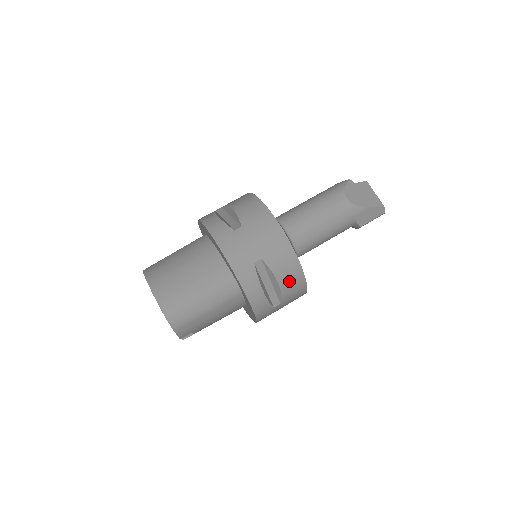
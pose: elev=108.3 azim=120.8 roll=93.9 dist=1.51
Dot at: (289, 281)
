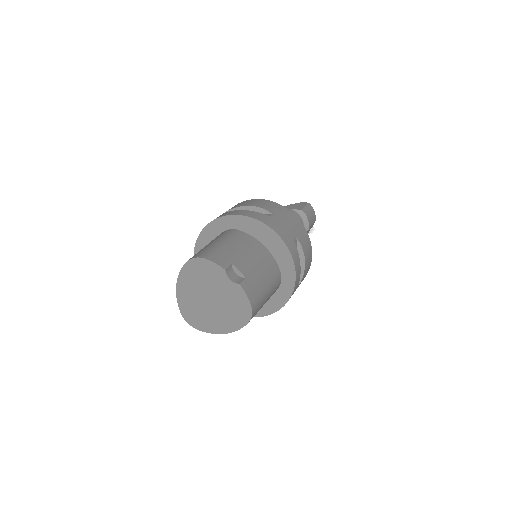
Dot at: (257, 204)
